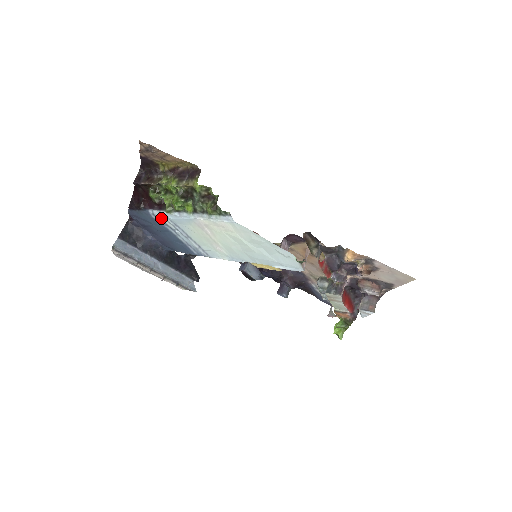
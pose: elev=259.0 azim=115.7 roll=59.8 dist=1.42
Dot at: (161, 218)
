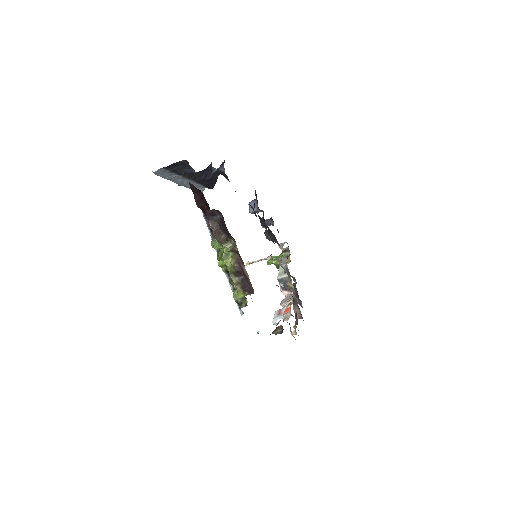
Dot at: occluded
